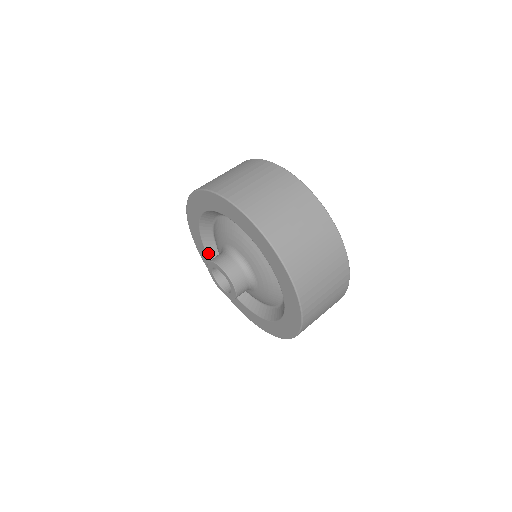
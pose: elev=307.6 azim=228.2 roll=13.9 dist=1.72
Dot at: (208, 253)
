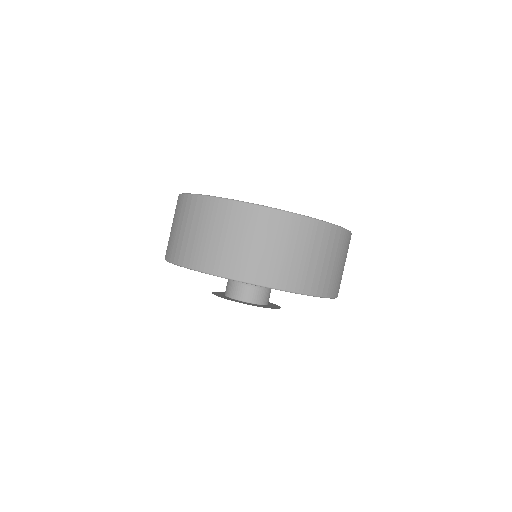
Dot at: occluded
